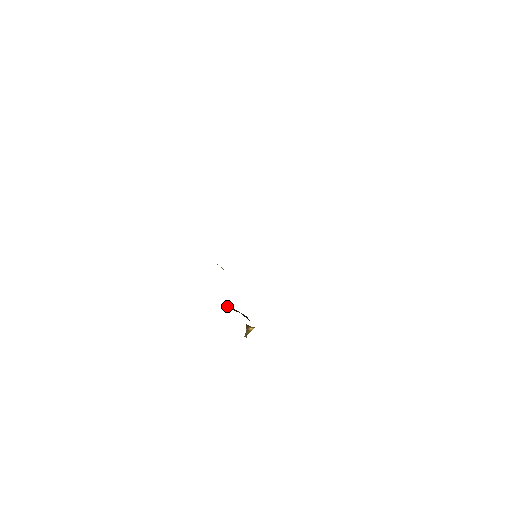
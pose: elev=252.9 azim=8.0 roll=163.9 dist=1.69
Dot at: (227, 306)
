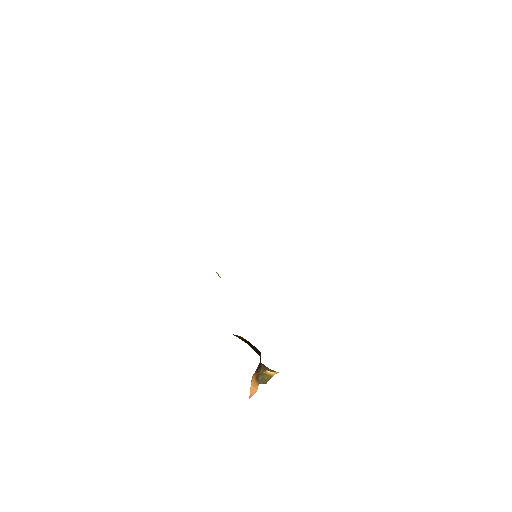
Dot at: occluded
